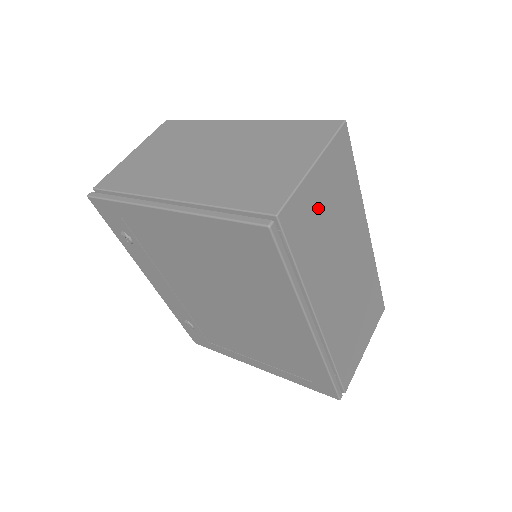
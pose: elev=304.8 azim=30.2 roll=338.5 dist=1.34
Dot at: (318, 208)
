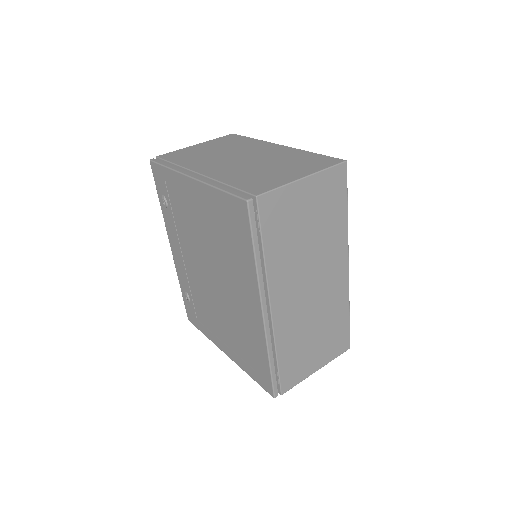
Dot at: (298, 213)
